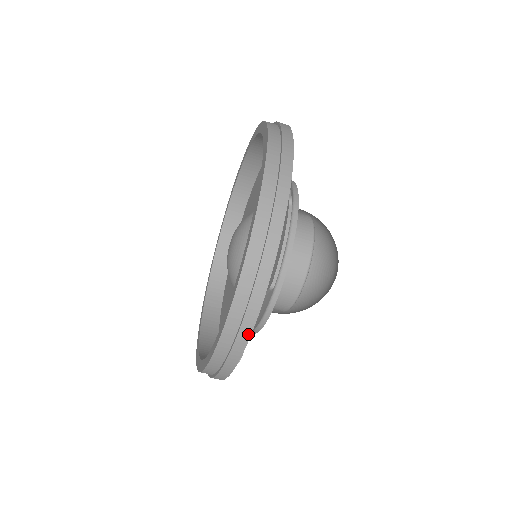
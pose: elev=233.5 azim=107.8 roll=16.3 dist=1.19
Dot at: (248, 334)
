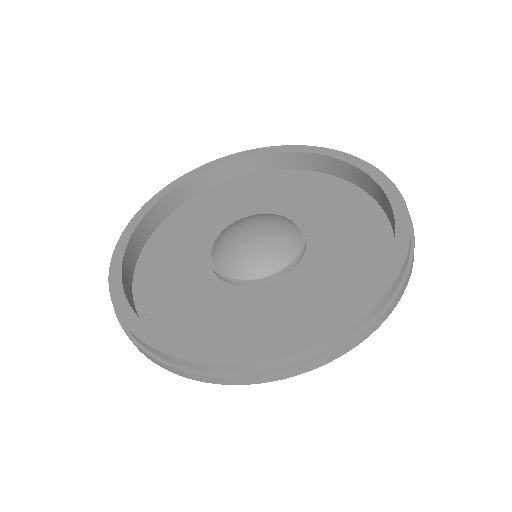
Dot at: (222, 383)
